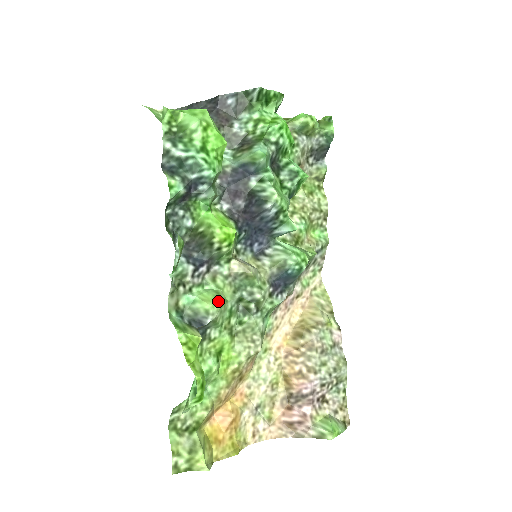
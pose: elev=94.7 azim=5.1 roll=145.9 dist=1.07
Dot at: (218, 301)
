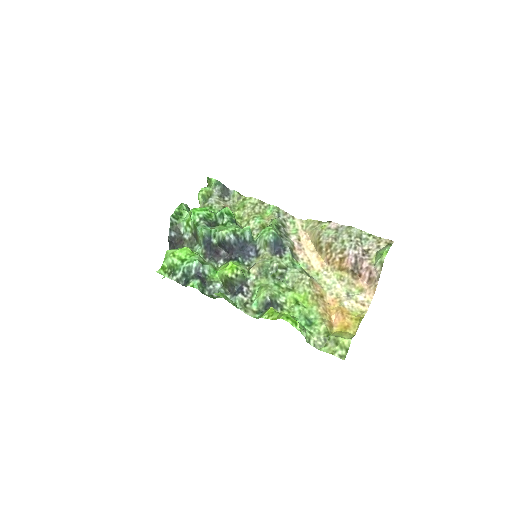
Dot at: (263, 289)
